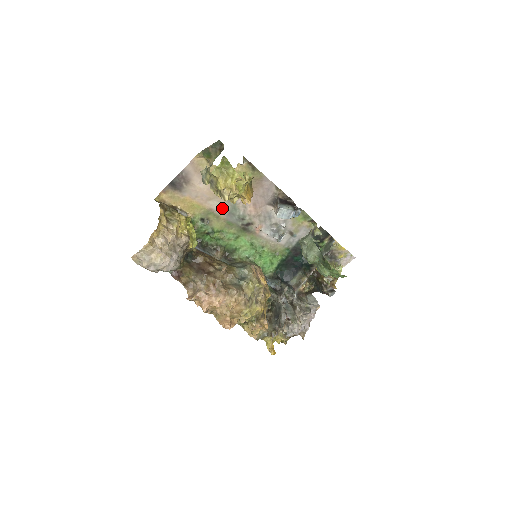
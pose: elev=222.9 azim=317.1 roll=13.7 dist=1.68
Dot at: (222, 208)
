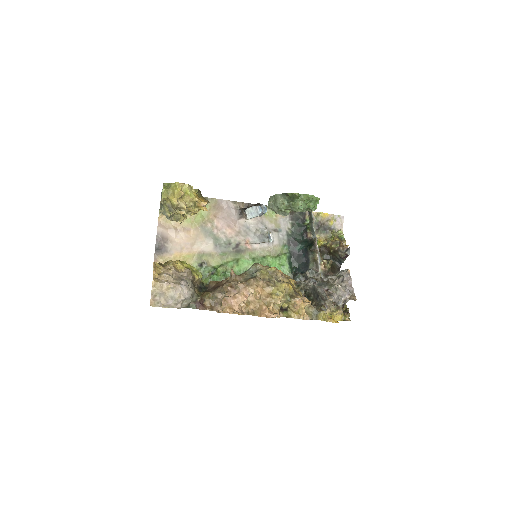
Dot at: (207, 245)
